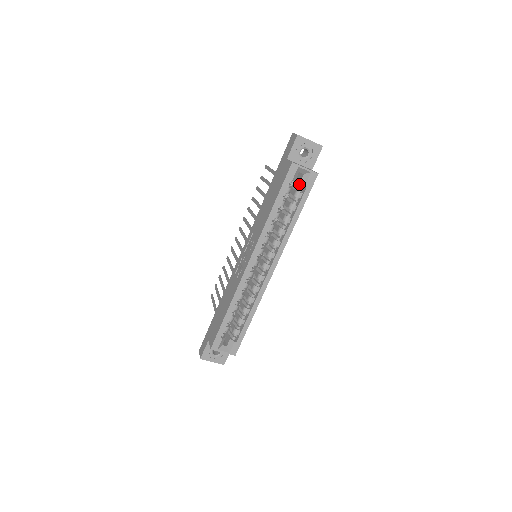
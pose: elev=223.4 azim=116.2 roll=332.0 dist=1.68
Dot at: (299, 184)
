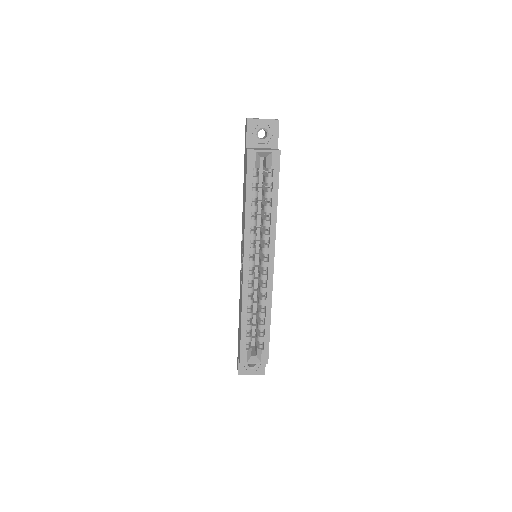
Dot at: (266, 169)
